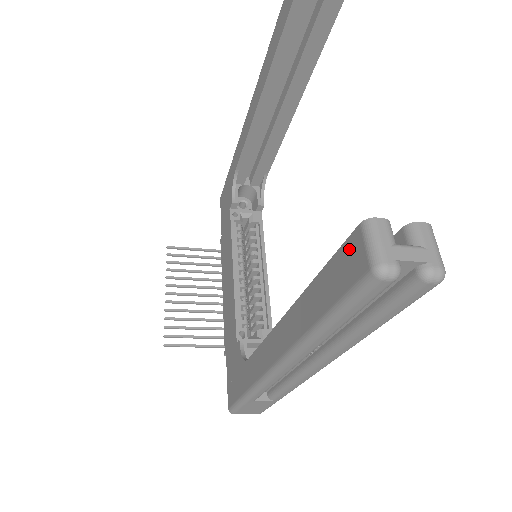
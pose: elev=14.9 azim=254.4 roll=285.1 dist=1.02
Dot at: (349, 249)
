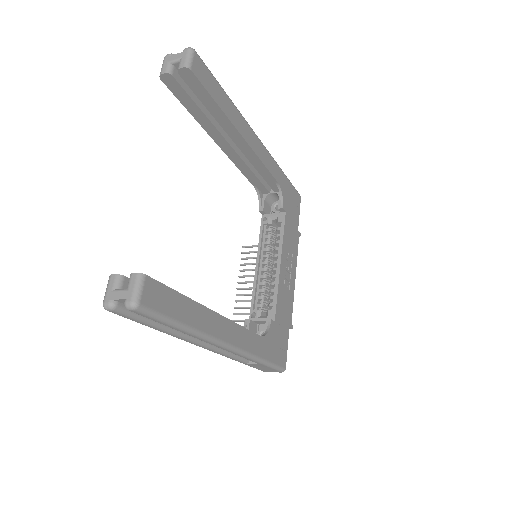
Dot at: occluded
